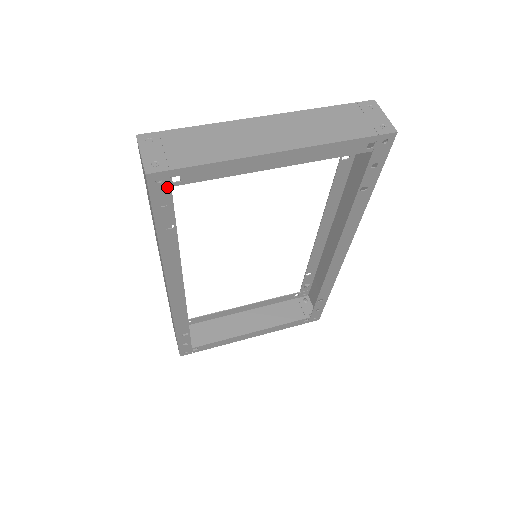
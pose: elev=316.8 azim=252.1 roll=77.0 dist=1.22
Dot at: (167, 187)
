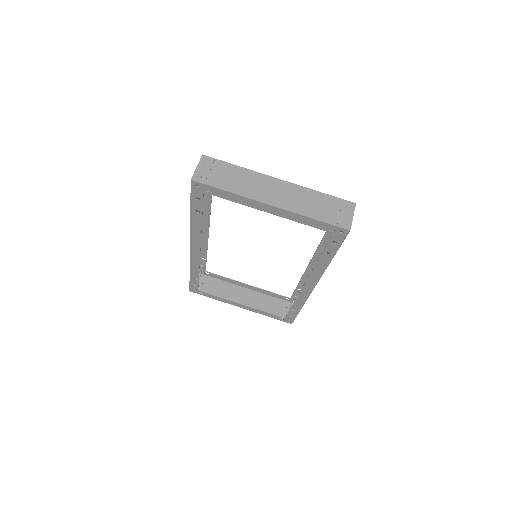
Dot at: (201, 191)
